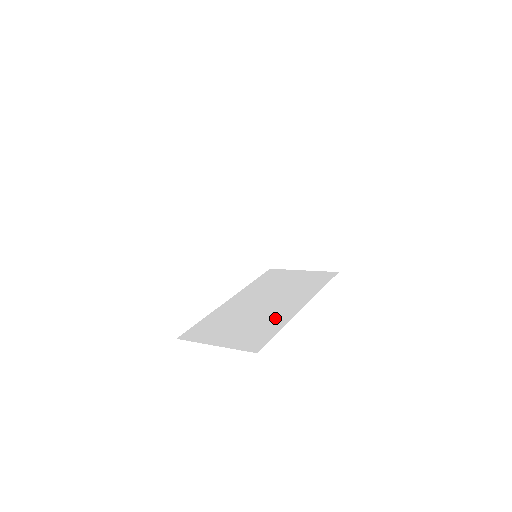
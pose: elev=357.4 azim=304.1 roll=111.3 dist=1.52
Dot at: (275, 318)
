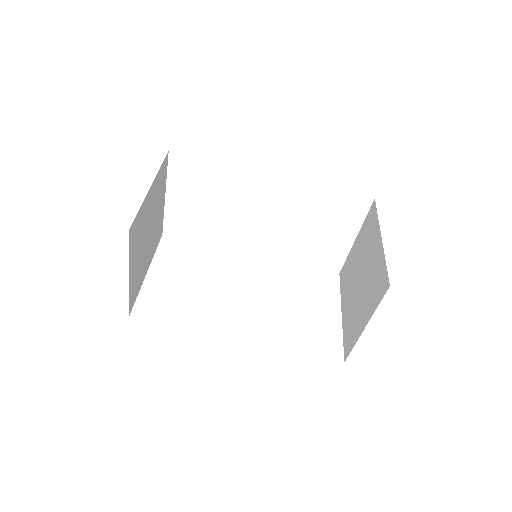
Dot at: occluded
